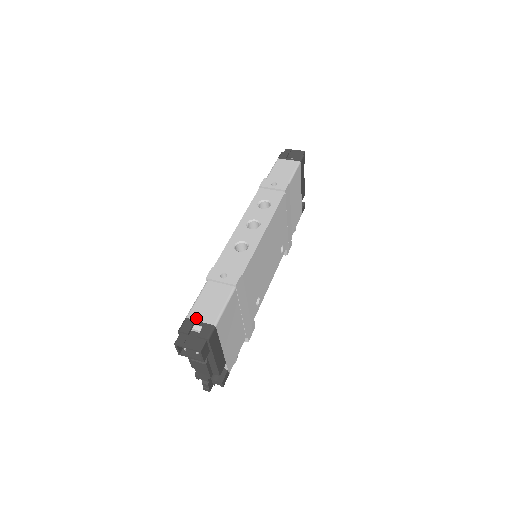
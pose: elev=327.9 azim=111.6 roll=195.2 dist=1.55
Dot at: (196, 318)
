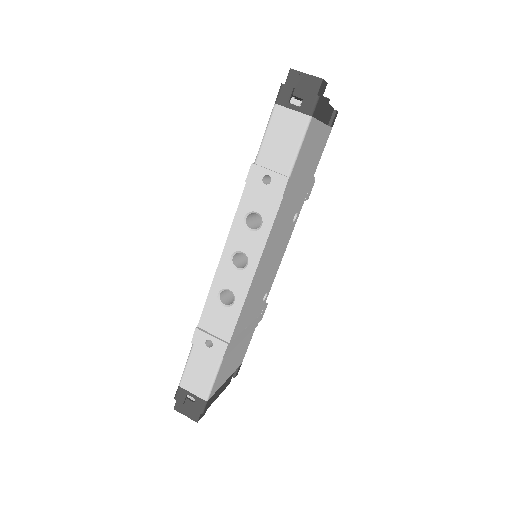
Dot at: (188, 389)
